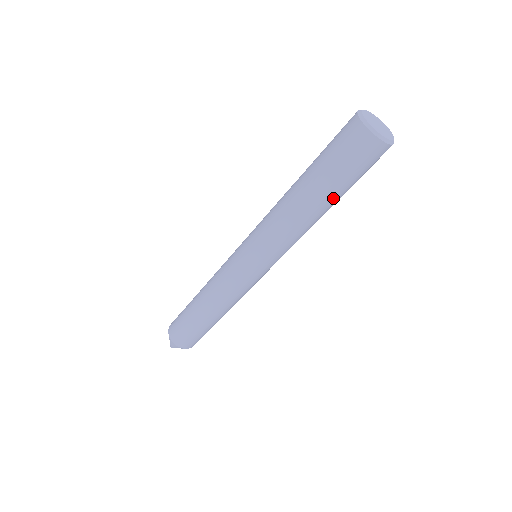
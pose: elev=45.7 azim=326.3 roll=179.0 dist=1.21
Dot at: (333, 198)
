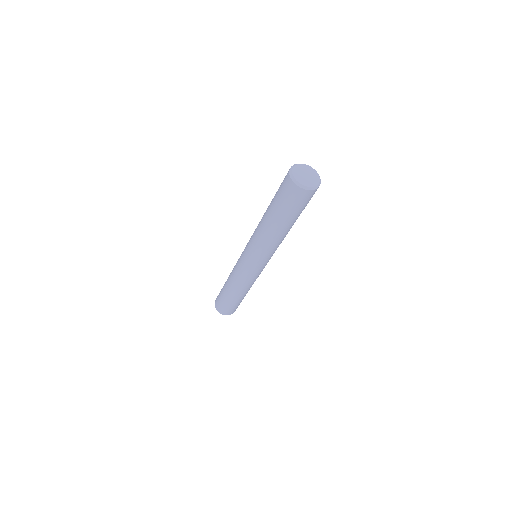
Dot at: (278, 220)
